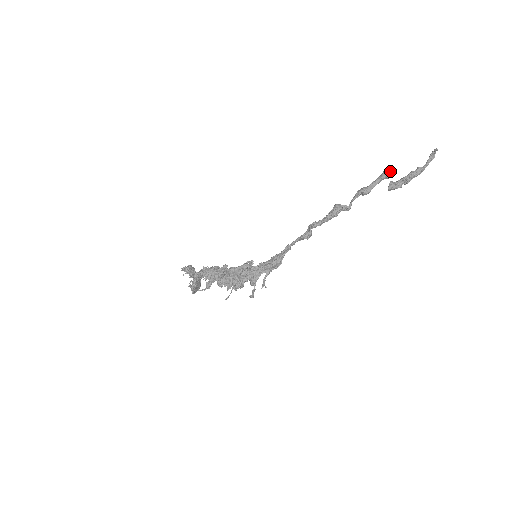
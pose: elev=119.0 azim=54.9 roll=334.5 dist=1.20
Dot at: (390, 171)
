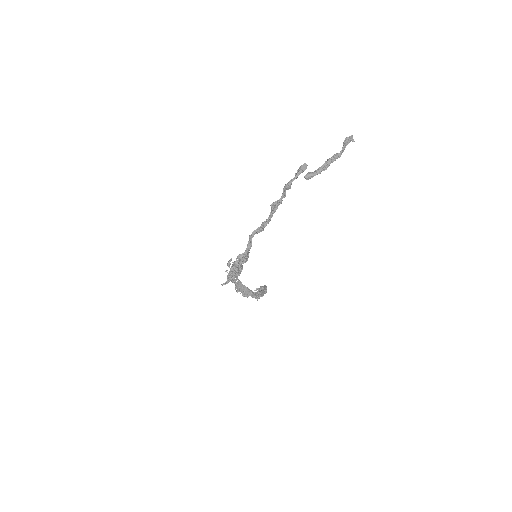
Dot at: (300, 166)
